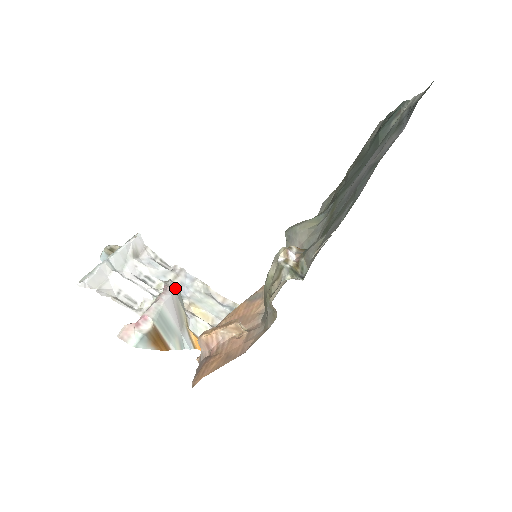
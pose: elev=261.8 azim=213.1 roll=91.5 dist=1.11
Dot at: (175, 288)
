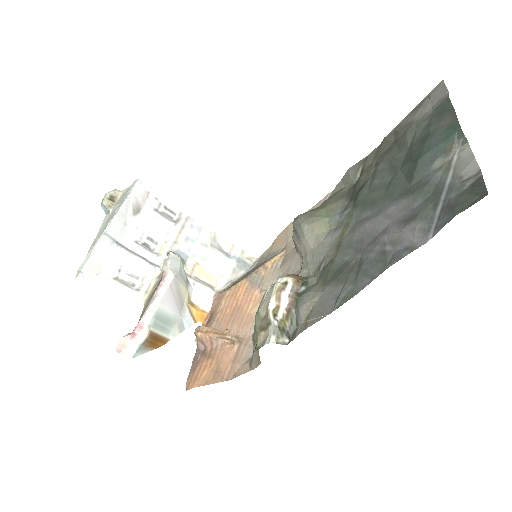
Dot at: (175, 265)
